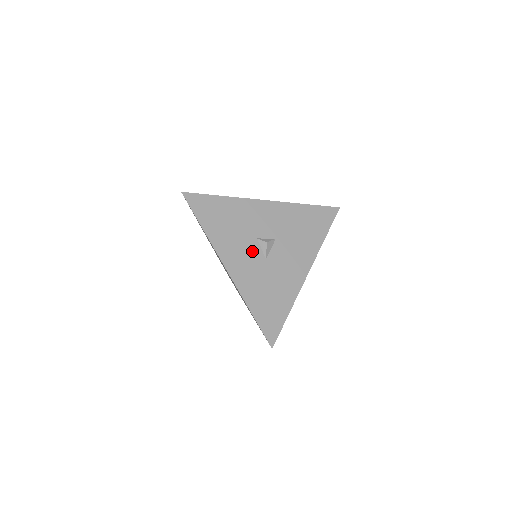
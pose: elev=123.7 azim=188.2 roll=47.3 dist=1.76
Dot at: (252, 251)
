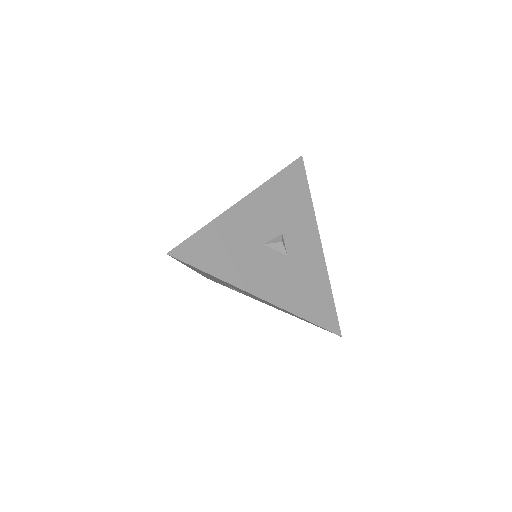
Dot at: (268, 228)
